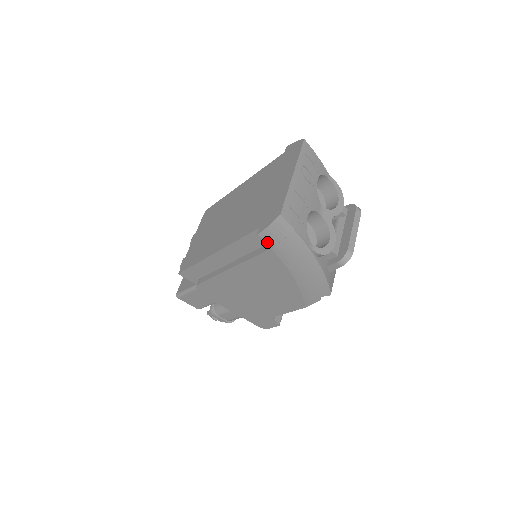
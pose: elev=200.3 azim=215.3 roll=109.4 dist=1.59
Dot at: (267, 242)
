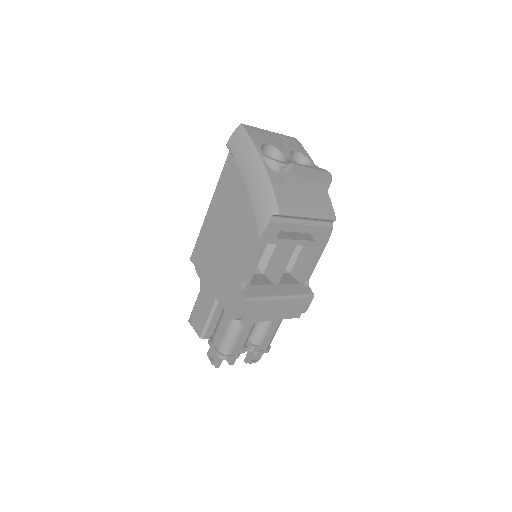
Dot at: (231, 150)
